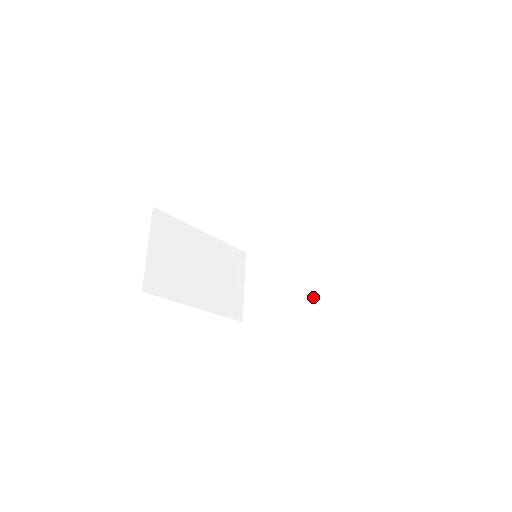
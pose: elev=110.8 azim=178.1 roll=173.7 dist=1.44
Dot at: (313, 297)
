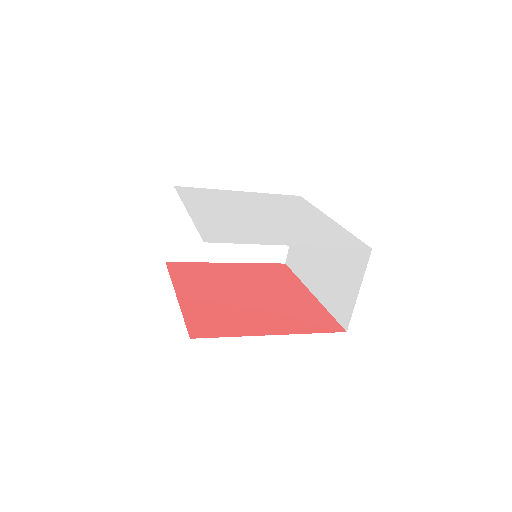
Dot at: (324, 289)
